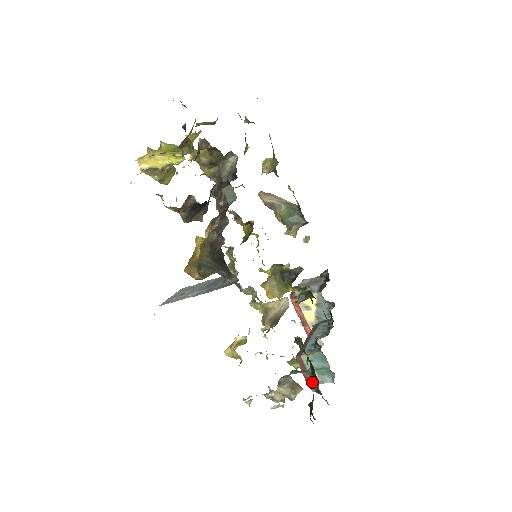
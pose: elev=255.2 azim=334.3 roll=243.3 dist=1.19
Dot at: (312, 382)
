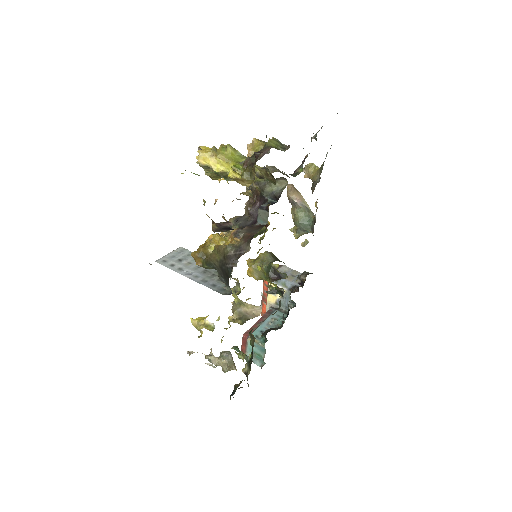
Dot at: (245, 365)
